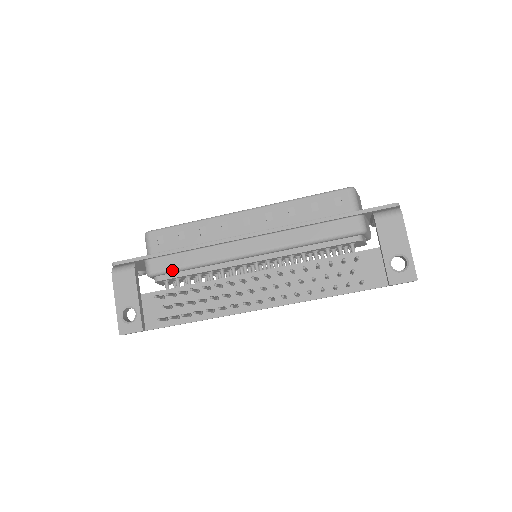
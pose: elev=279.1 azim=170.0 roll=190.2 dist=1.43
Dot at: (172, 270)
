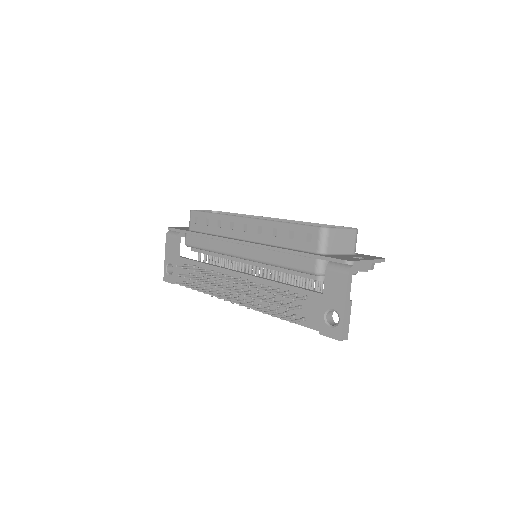
Dot at: (196, 247)
